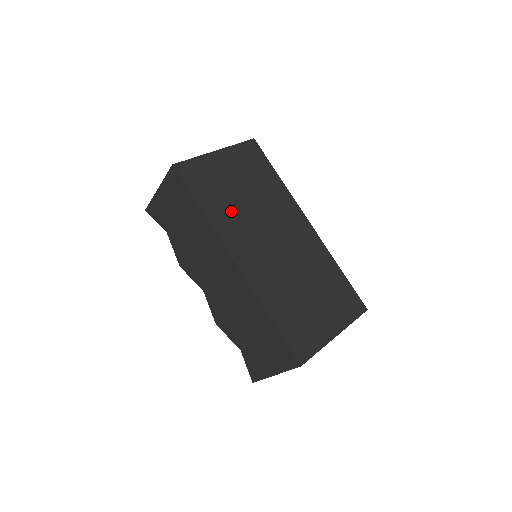
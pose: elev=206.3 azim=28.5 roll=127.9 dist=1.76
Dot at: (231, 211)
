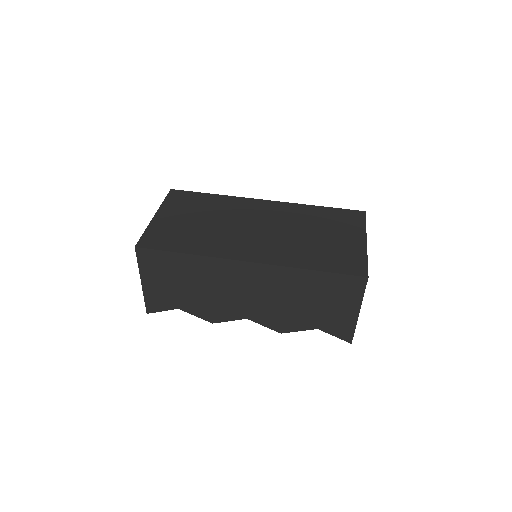
Dot at: (207, 238)
